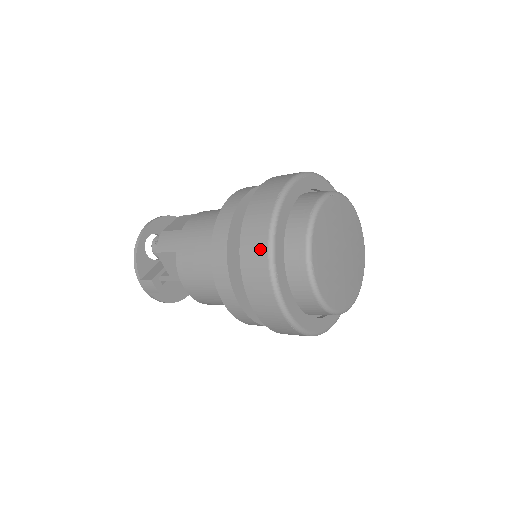
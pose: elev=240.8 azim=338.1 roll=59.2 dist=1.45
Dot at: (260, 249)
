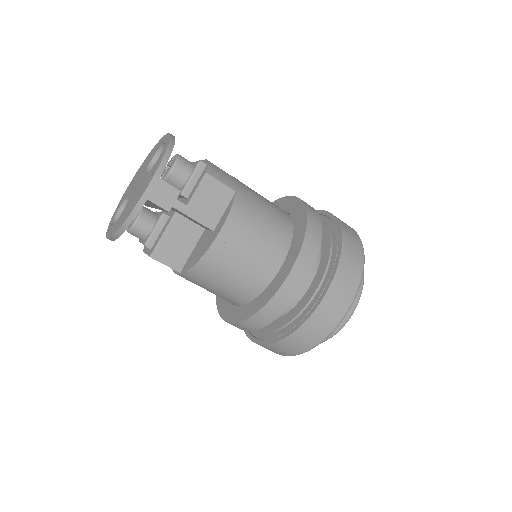
Dot at: (358, 252)
